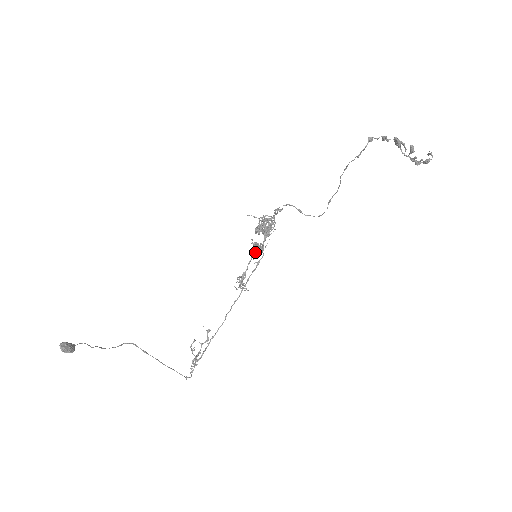
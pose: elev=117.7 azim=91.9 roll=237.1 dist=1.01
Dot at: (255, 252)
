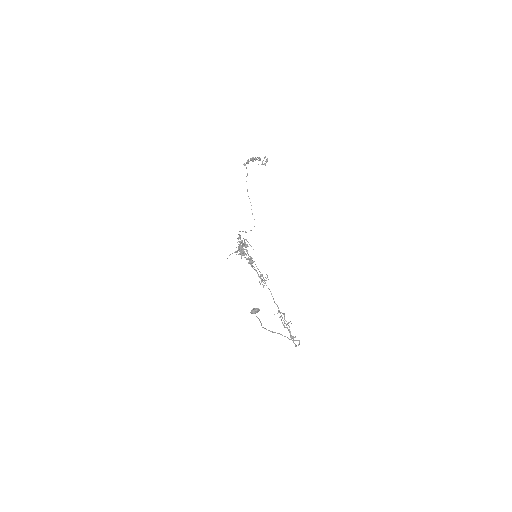
Dot at: (251, 263)
